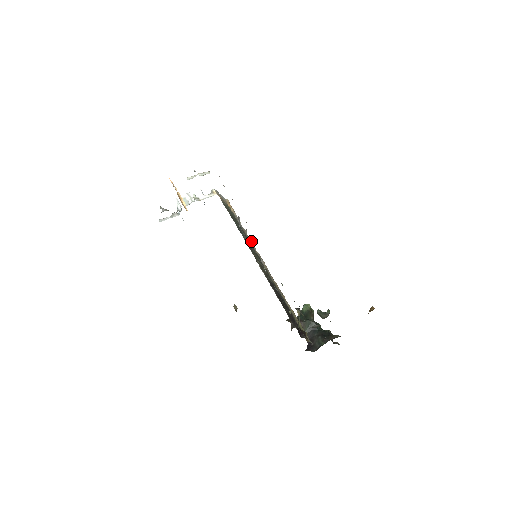
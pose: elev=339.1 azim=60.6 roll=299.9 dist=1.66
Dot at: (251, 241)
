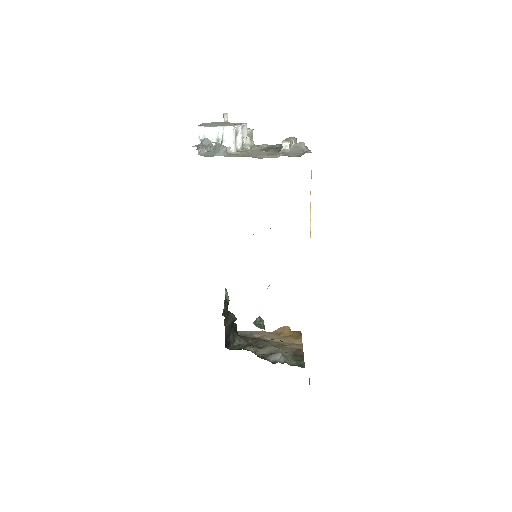
Dot at: occluded
